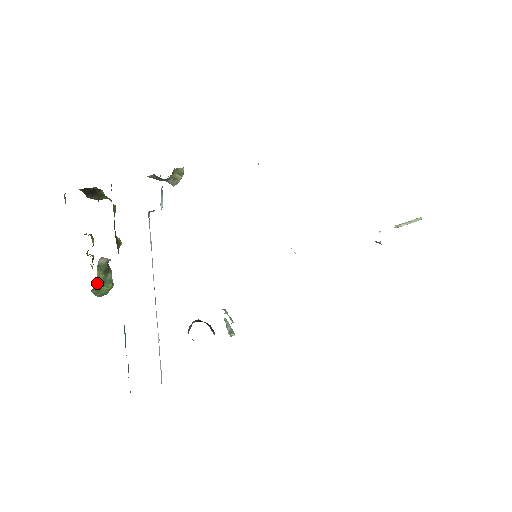
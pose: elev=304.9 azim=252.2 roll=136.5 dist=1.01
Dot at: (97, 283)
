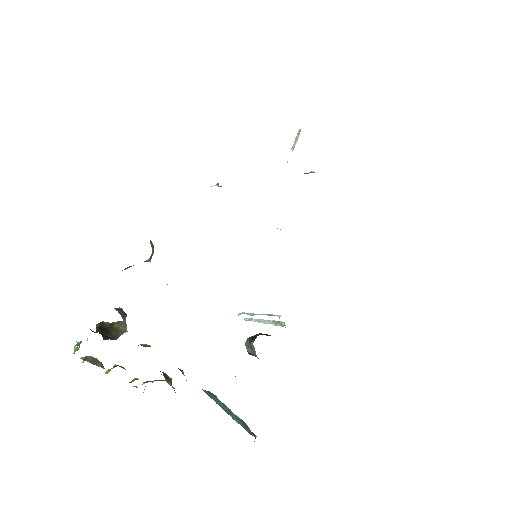
Dot at: occluded
